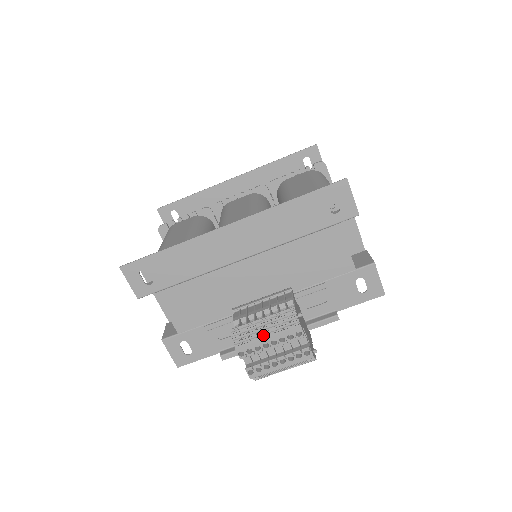
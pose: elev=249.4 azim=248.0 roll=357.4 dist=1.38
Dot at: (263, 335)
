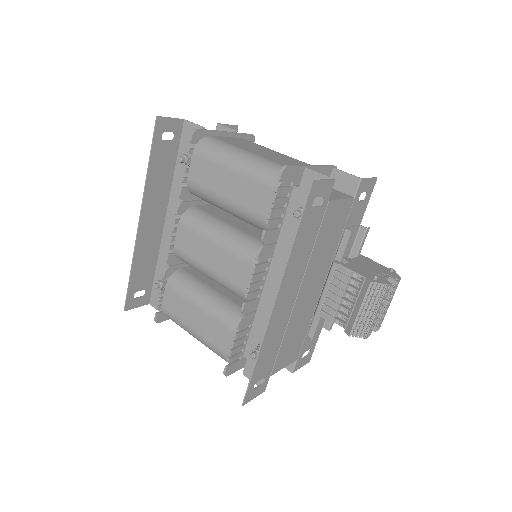
Dot at: (370, 314)
